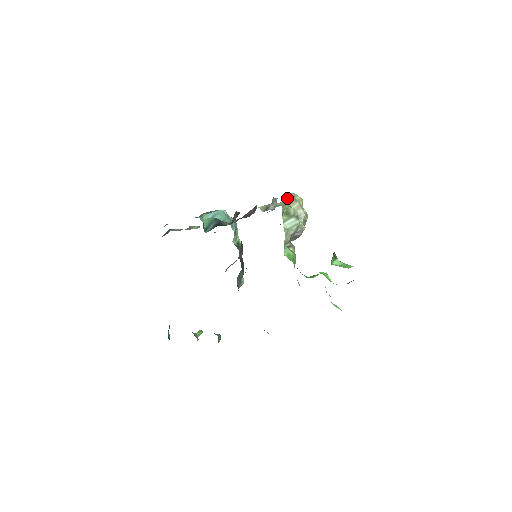
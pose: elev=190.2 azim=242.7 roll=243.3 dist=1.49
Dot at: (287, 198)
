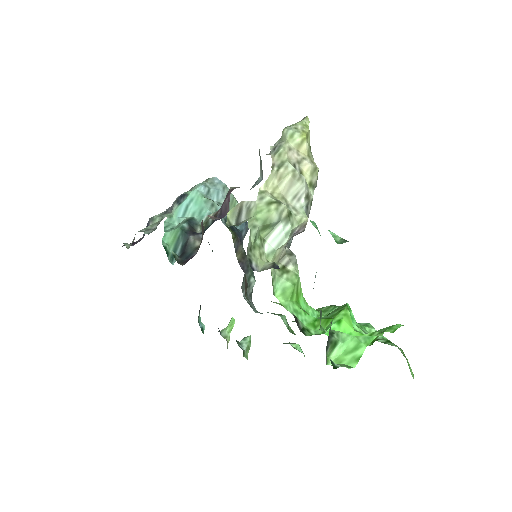
Dot at: occluded
